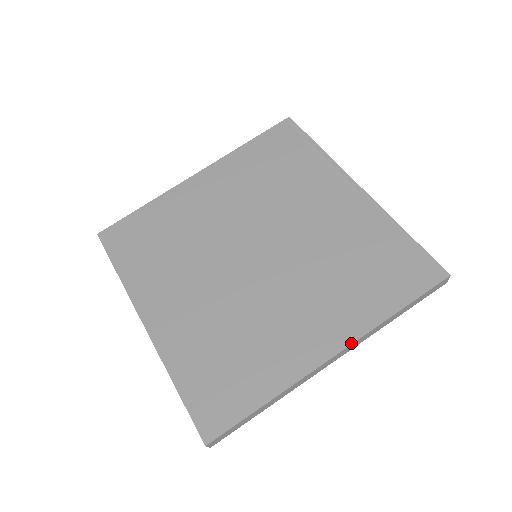
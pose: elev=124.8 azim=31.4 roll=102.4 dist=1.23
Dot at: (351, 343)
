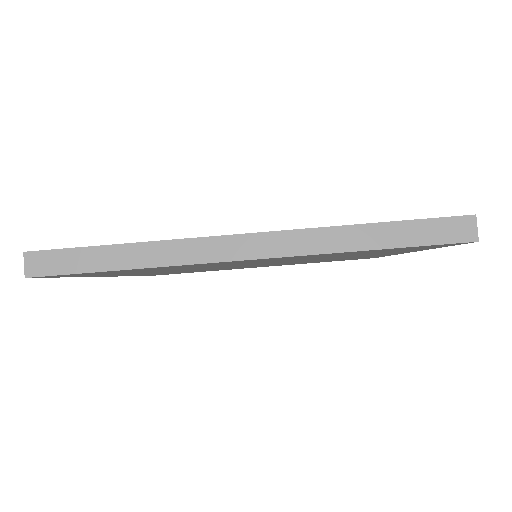
Dot at: occluded
